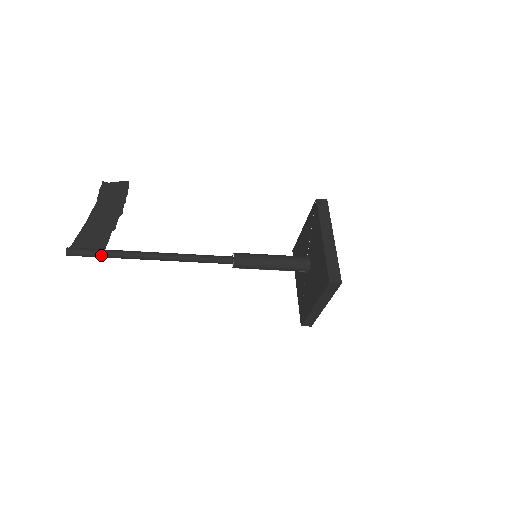
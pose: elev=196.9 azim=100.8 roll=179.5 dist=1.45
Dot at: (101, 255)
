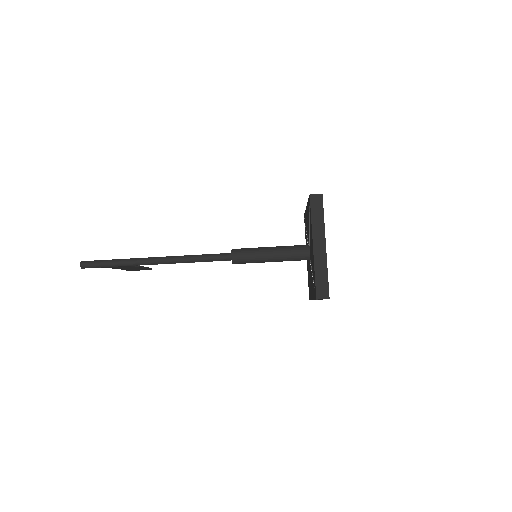
Dot at: (110, 261)
